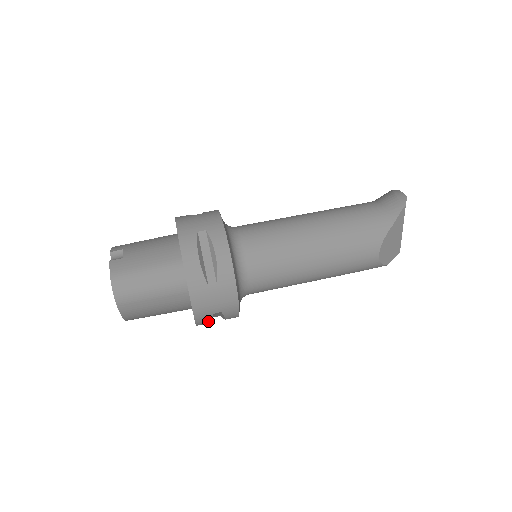
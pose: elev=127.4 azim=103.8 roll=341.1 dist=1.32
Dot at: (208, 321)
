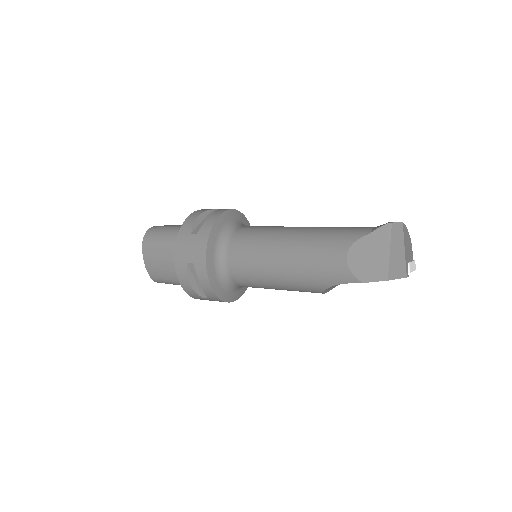
Dot at: (186, 276)
